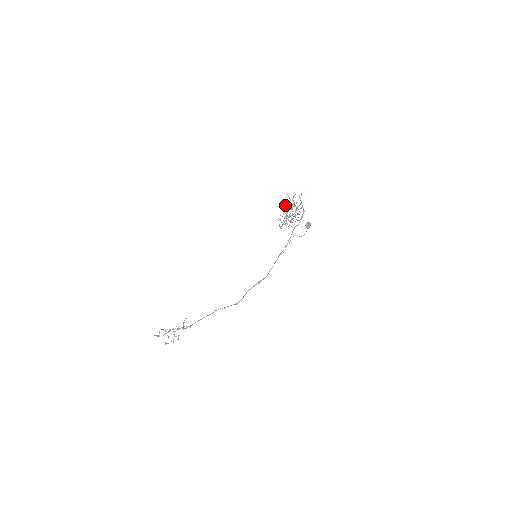
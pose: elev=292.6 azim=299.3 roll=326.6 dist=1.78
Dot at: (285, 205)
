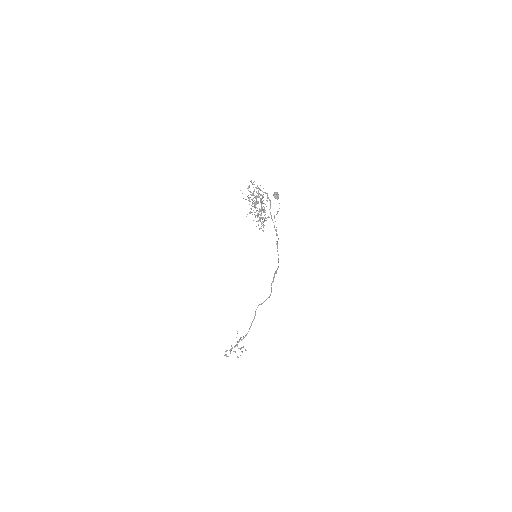
Dot at: occluded
